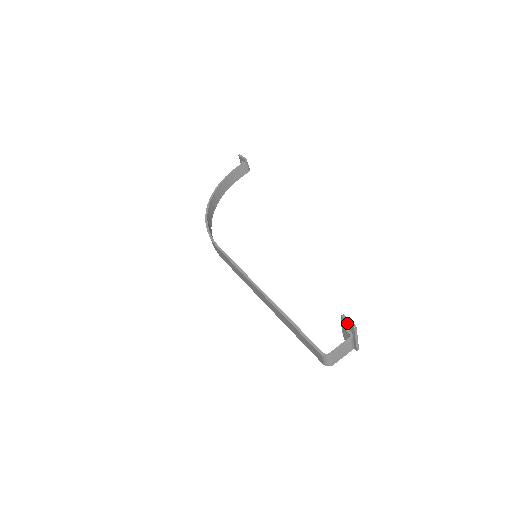
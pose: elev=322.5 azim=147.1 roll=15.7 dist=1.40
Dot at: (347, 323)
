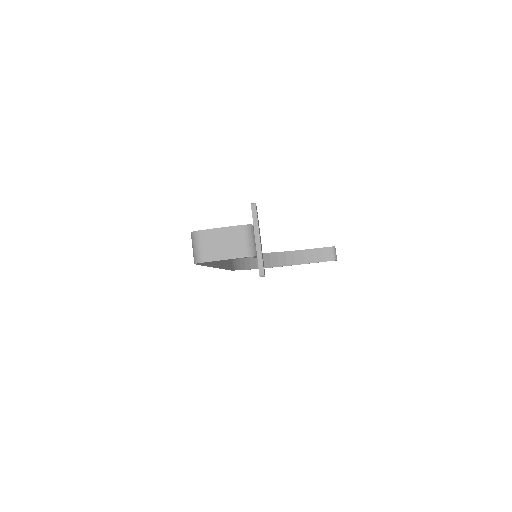
Dot at: occluded
